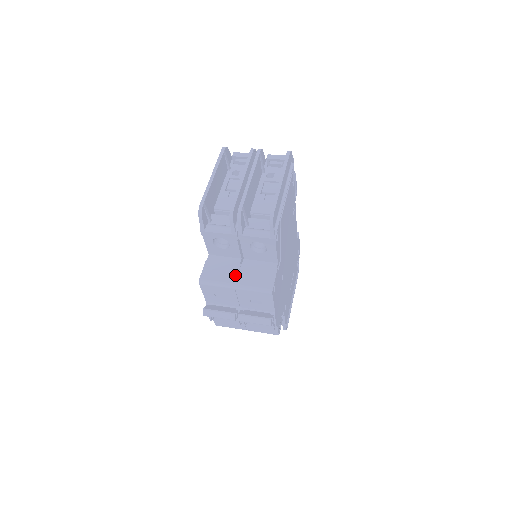
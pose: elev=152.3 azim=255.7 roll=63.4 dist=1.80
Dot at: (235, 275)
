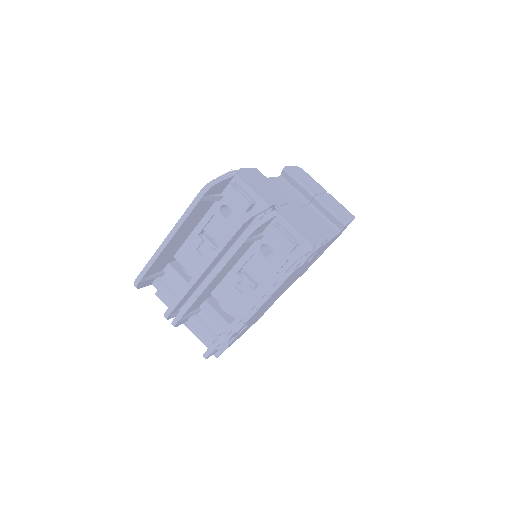
Dot at: occluded
